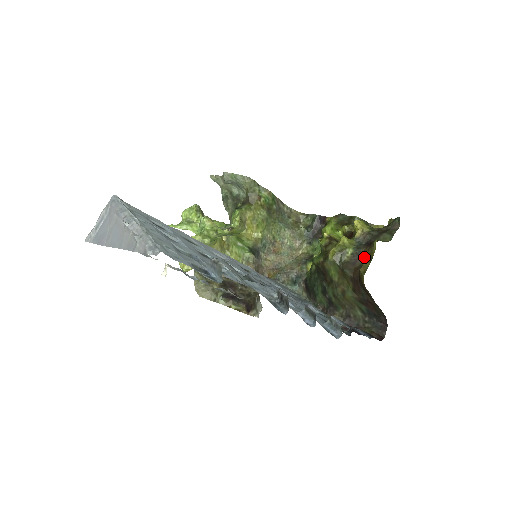
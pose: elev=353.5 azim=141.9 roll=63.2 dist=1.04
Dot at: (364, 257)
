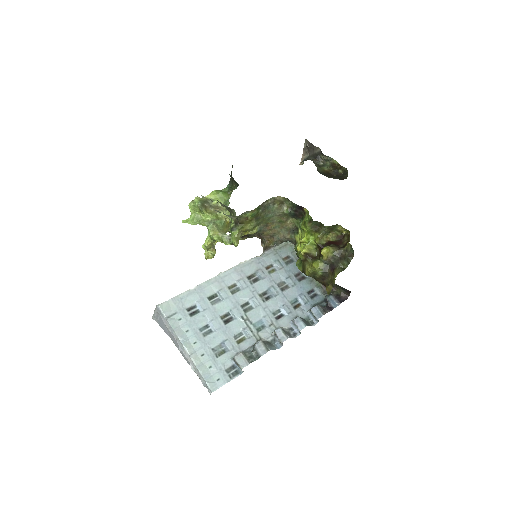
Dot at: (329, 279)
